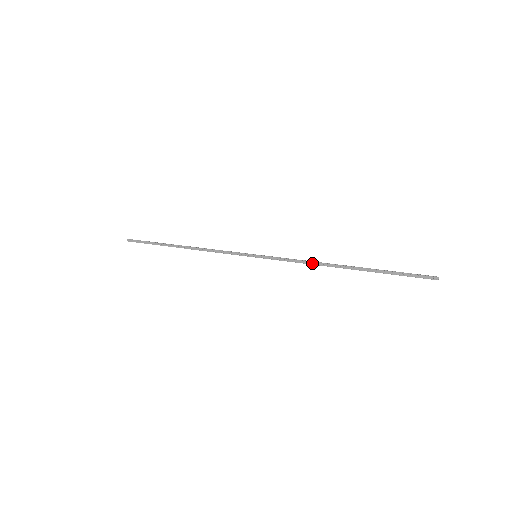
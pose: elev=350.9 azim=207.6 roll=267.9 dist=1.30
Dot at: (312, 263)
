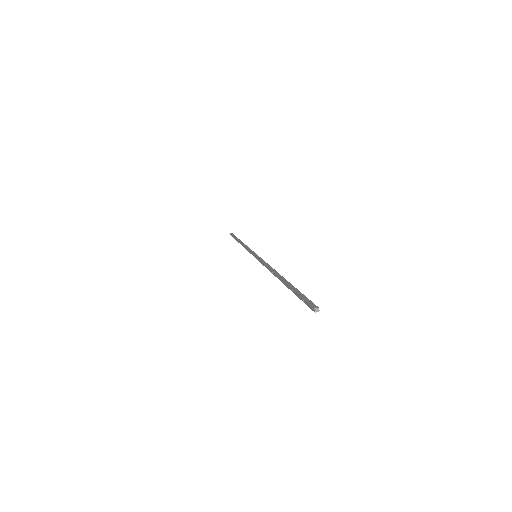
Dot at: (269, 269)
